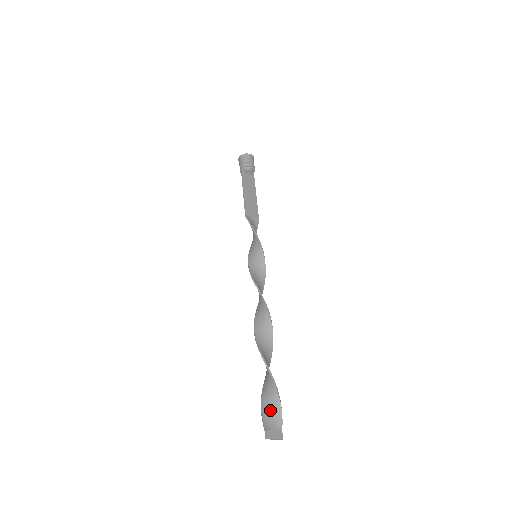
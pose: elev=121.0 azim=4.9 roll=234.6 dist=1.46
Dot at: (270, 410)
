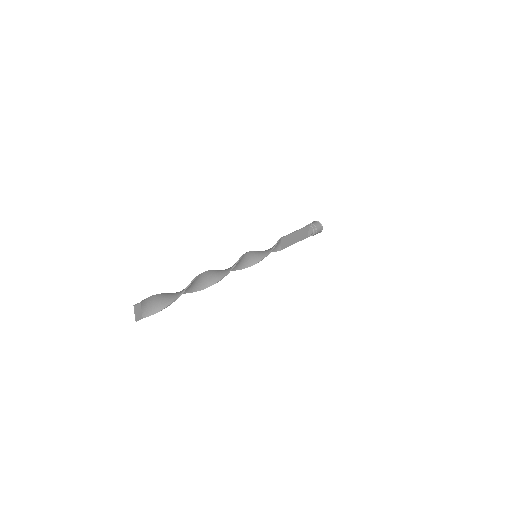
Dot at: (155, 303)
